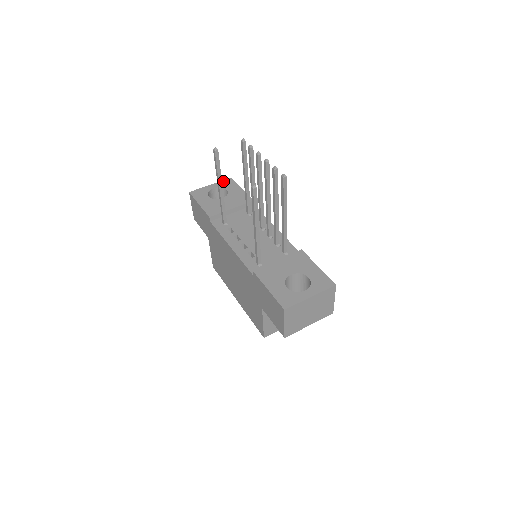
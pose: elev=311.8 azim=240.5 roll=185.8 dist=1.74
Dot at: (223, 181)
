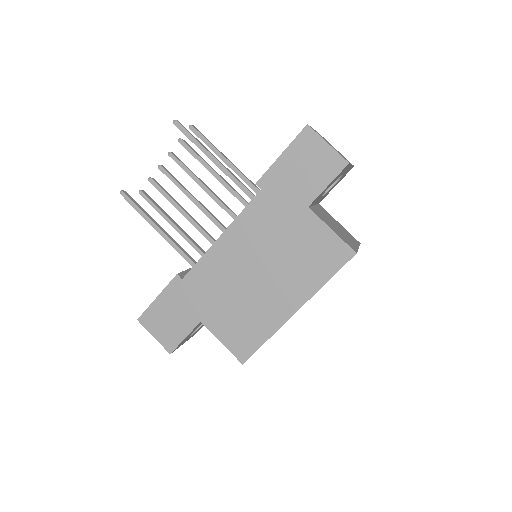
Dot at: occluded
